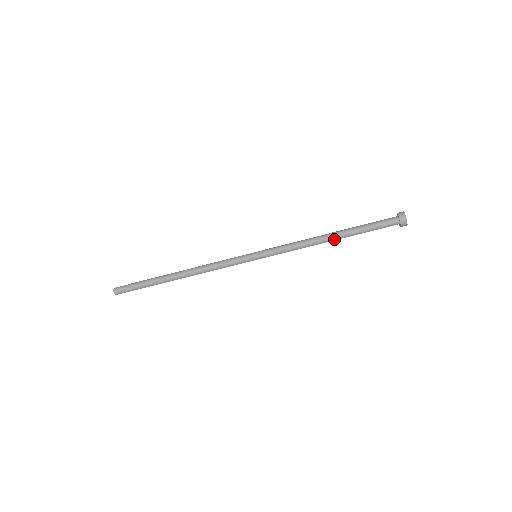
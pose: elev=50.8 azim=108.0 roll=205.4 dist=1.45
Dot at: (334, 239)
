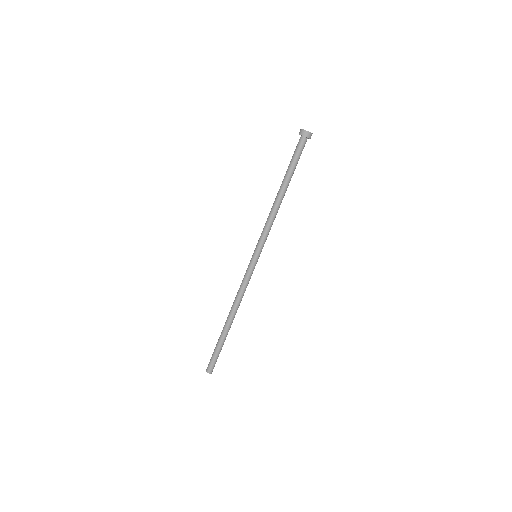
Dot at: (284, 193)
